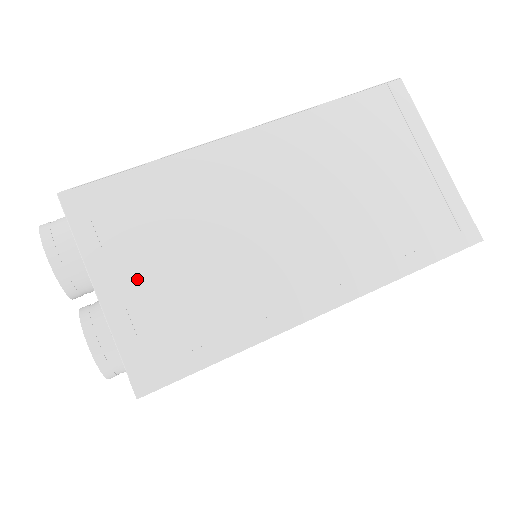
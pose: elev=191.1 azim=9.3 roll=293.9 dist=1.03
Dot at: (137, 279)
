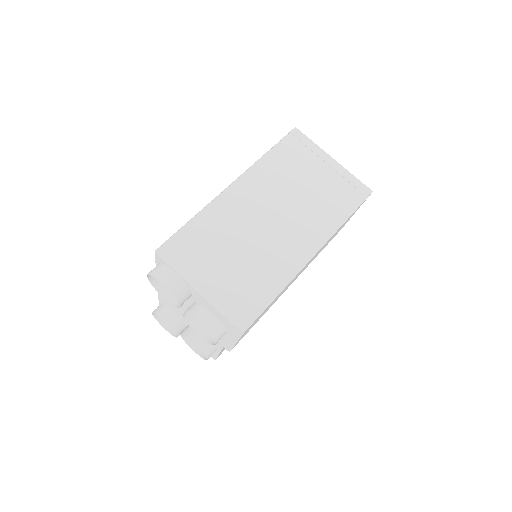
Dot at: (215, 277)
